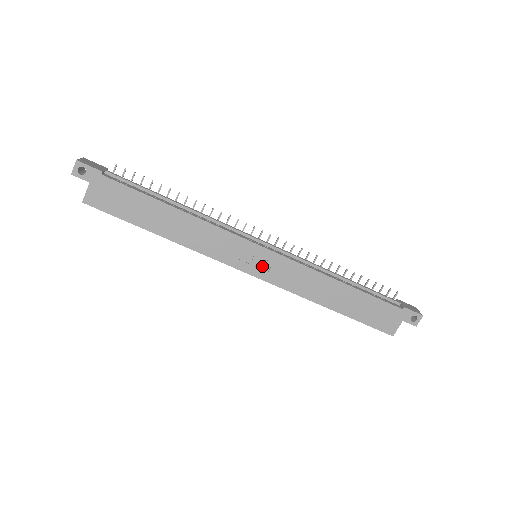
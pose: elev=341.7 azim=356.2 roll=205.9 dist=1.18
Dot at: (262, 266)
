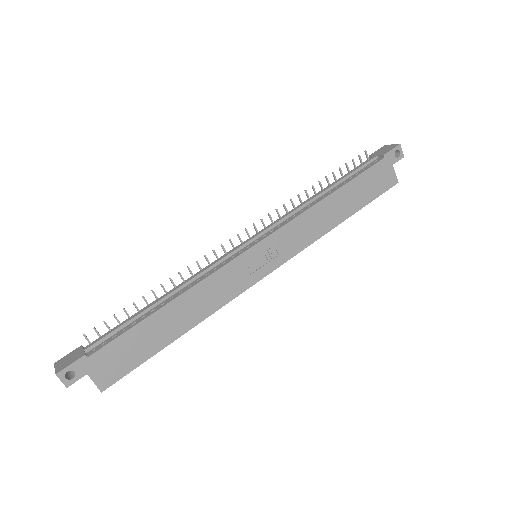
Dot at: (270, 257)
